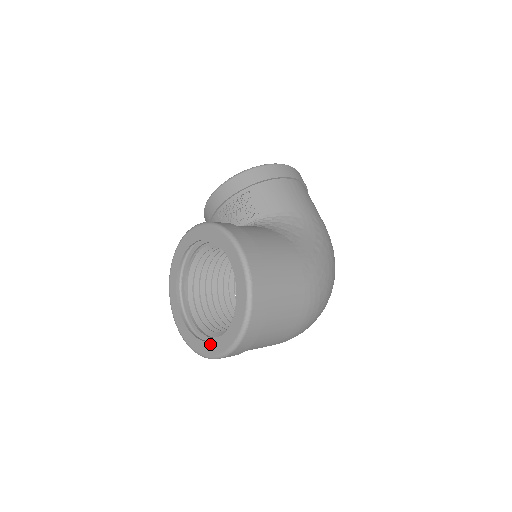
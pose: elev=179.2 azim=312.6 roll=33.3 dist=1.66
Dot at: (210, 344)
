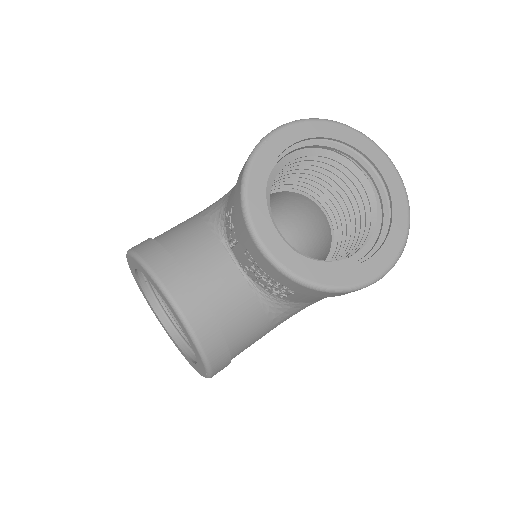
Dot at: (150, 306)
